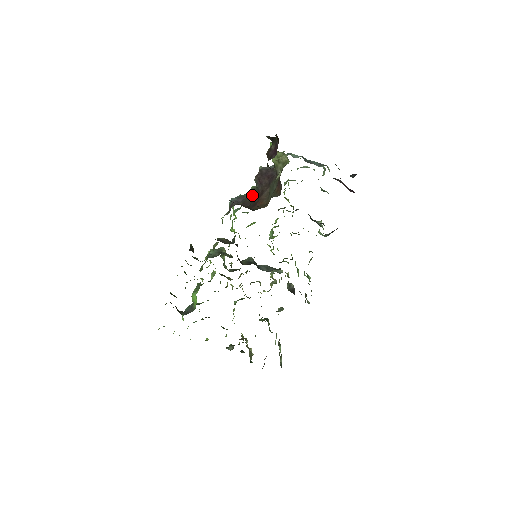
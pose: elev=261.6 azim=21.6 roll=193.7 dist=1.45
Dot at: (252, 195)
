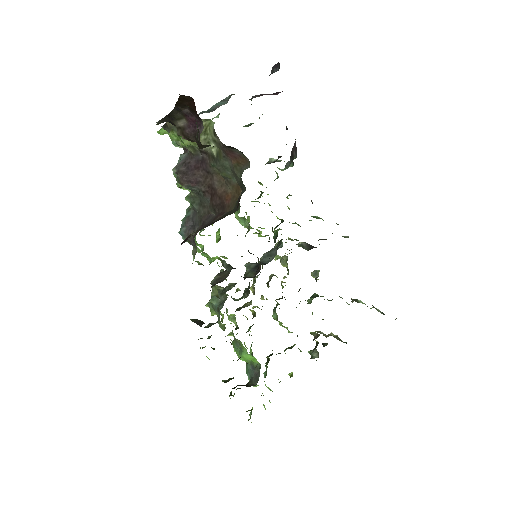
Dot at: (198, 205)
